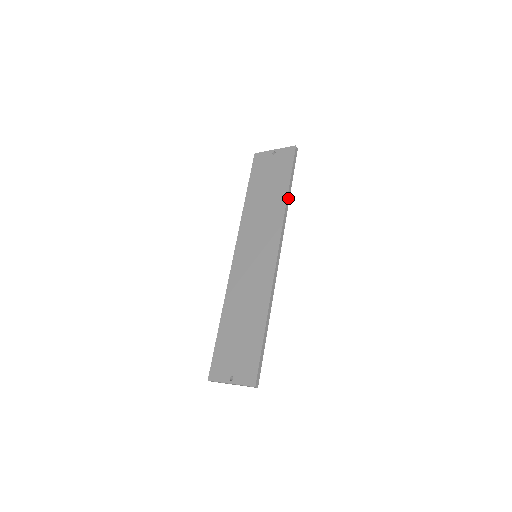
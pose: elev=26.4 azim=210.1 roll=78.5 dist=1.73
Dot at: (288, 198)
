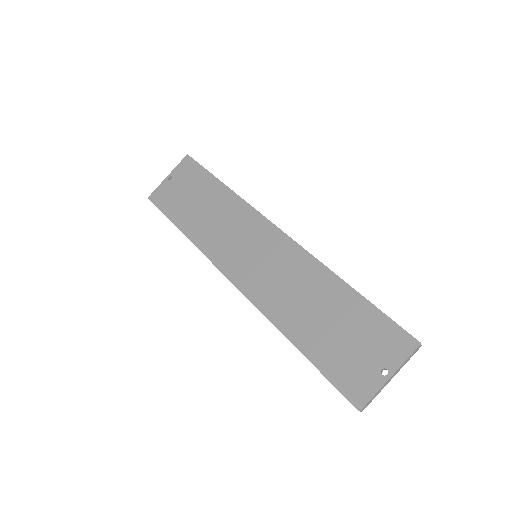
Dot at: (229, 189)
